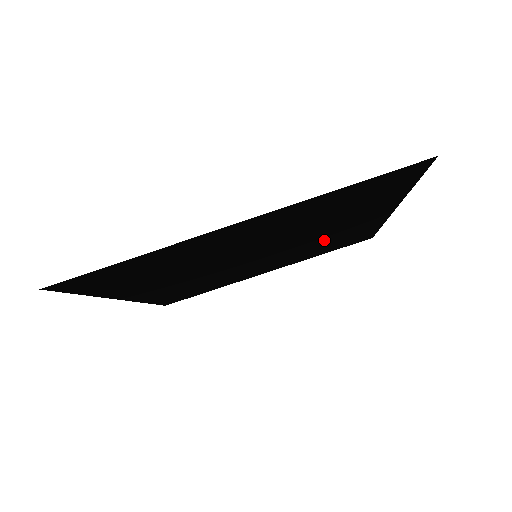
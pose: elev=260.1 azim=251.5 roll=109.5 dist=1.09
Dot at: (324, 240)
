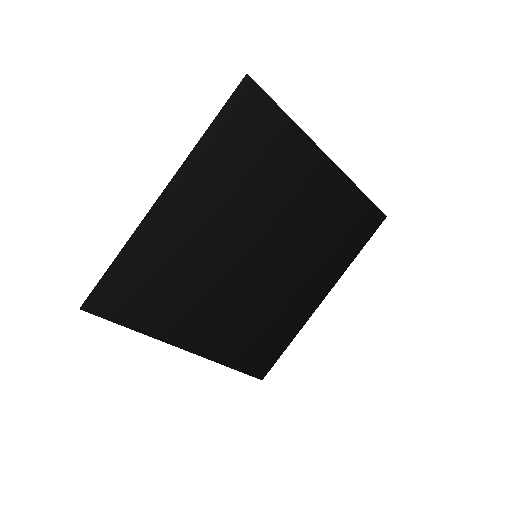
Dot at: (313, 223)
